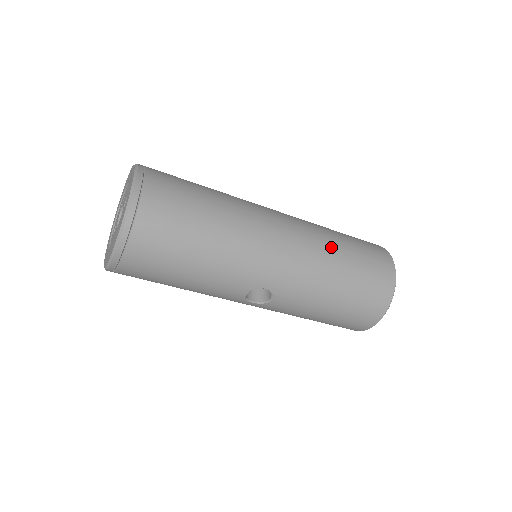
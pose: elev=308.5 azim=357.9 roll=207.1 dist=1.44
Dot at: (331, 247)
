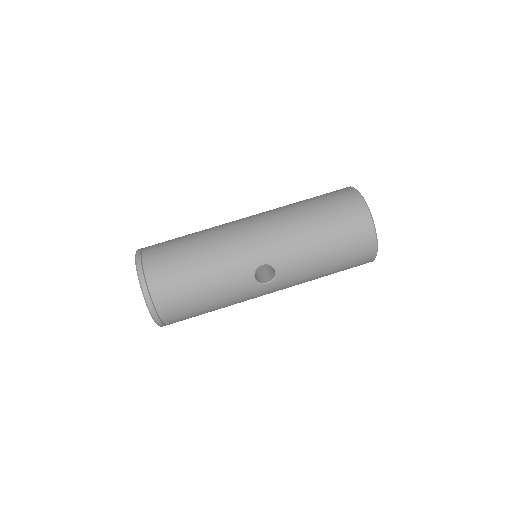
Dot at: (293, 209)
